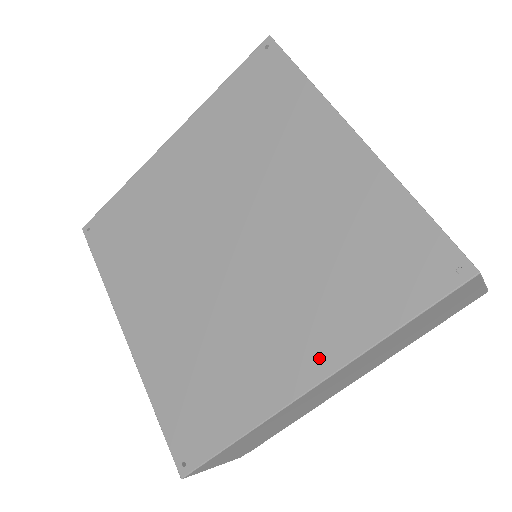
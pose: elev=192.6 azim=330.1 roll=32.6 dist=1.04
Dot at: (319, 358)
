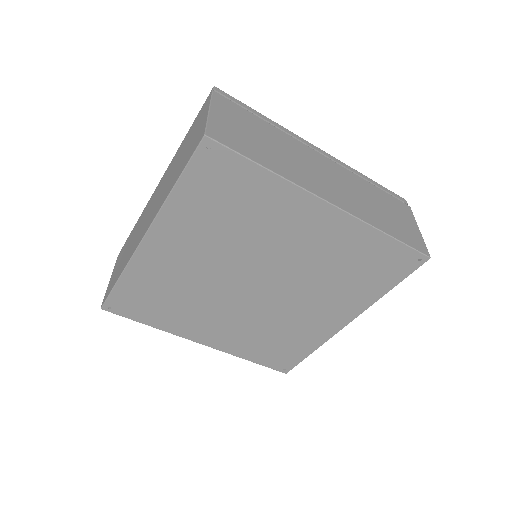
Dot at: (348, 313)
